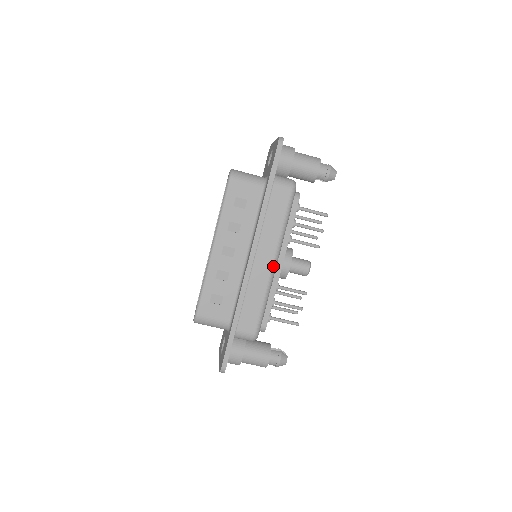
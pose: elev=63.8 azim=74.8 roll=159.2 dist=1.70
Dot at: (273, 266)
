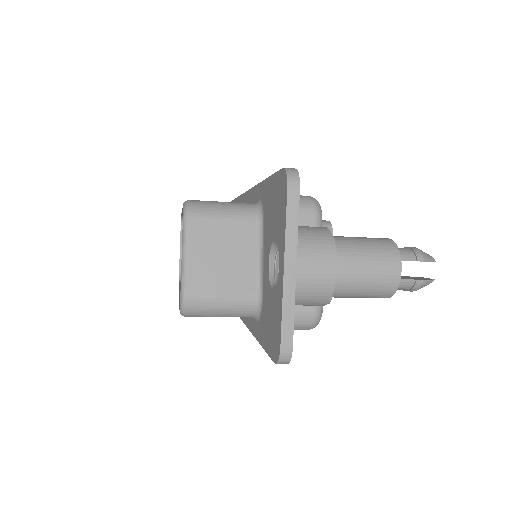
Dot at: occluded
